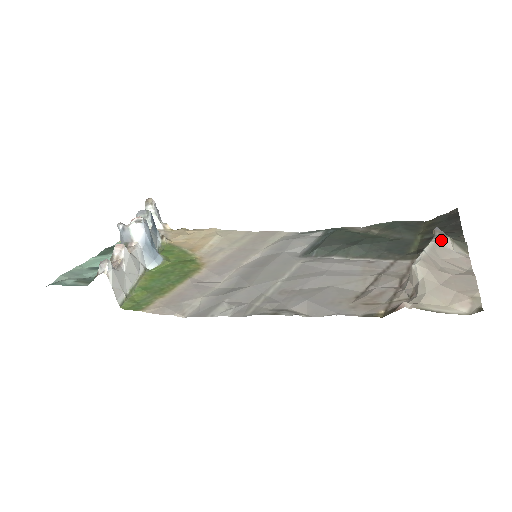
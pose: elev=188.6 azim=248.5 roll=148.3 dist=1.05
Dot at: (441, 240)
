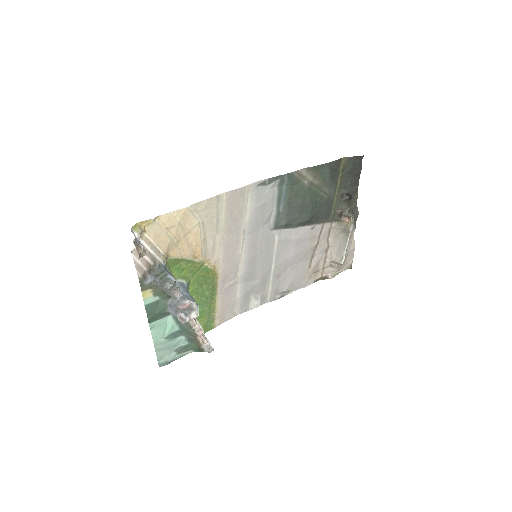
Dot at: occluded
